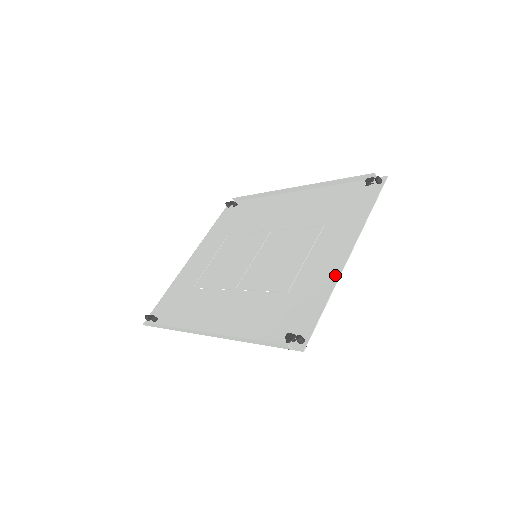
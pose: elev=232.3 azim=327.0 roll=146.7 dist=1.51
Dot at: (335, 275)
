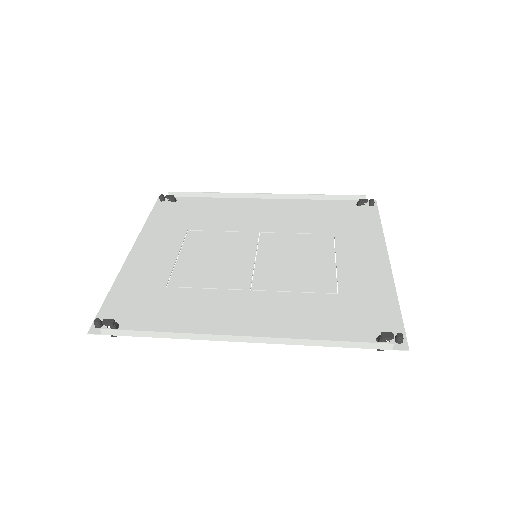
Dot at: (388, 279)
